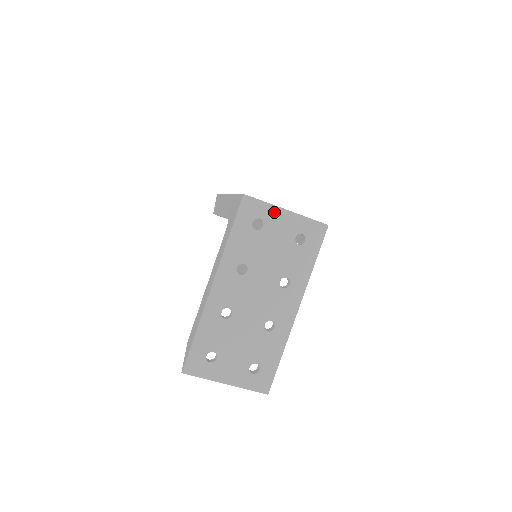
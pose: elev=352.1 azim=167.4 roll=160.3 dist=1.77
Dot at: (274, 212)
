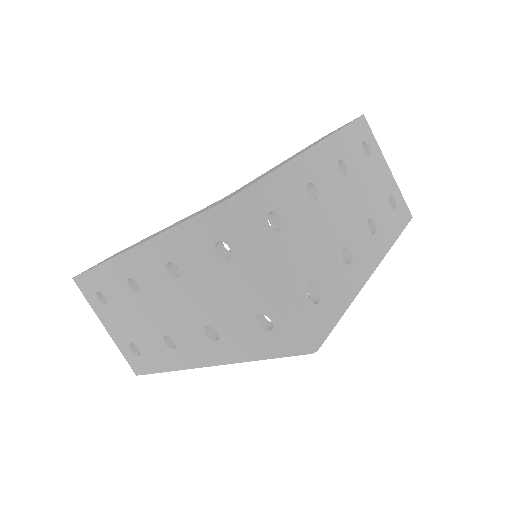
Dot at: (254, 262)
